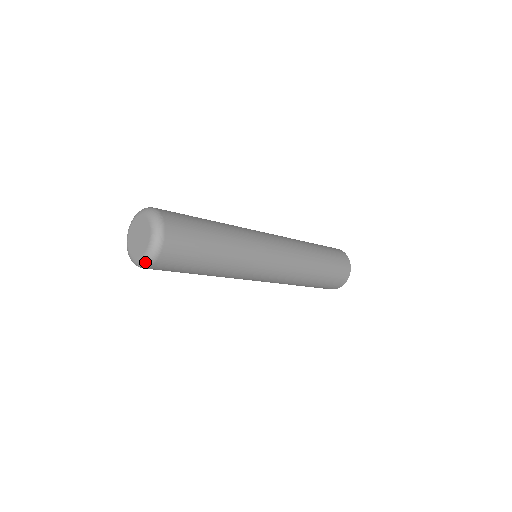
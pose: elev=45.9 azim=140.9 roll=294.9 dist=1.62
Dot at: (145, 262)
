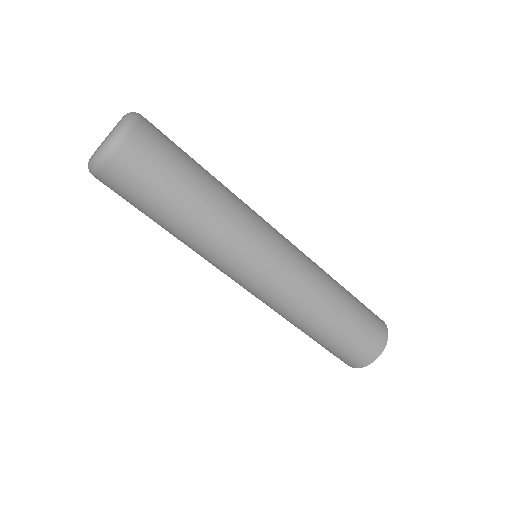
Dot at: (98, 156)
